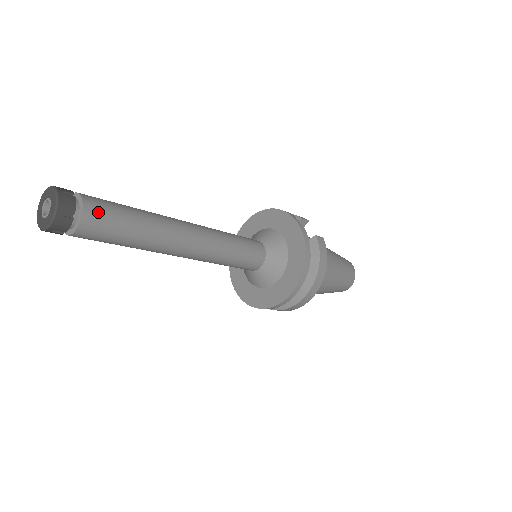
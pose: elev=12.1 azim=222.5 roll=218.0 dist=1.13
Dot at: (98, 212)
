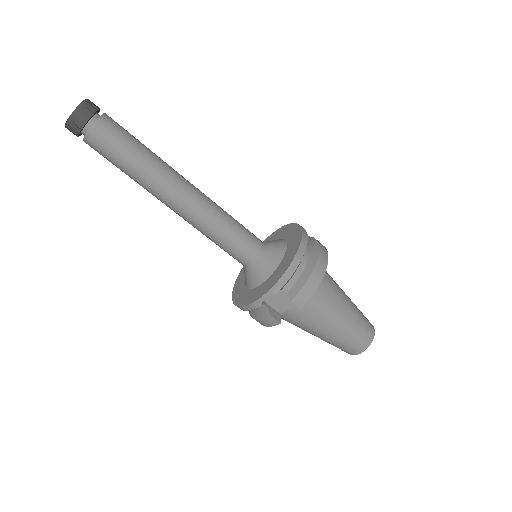
Dot at: occluded
